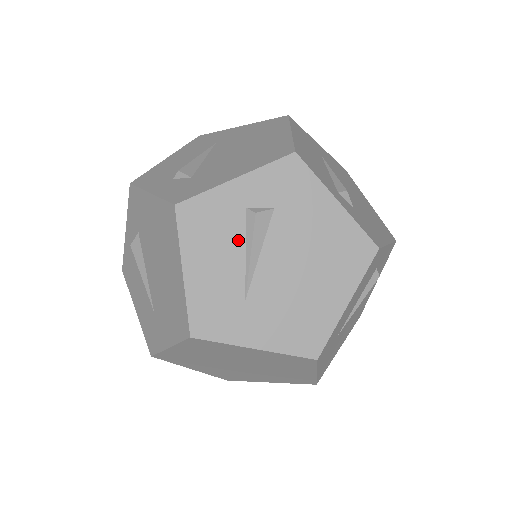
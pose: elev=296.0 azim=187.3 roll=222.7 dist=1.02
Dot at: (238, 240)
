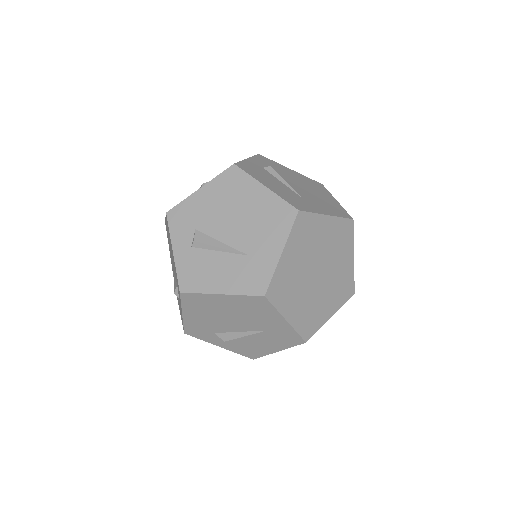
Dot at: (273, 177)
